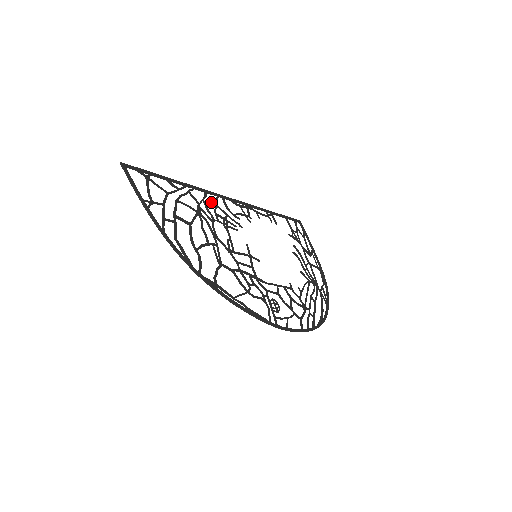
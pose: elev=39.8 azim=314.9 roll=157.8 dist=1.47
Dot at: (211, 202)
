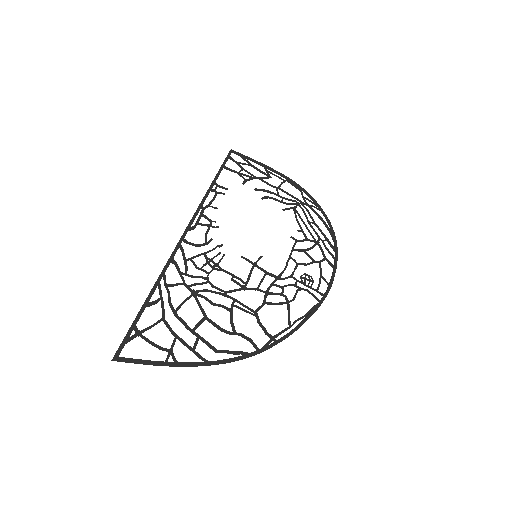
Dot at: (185, 264)
